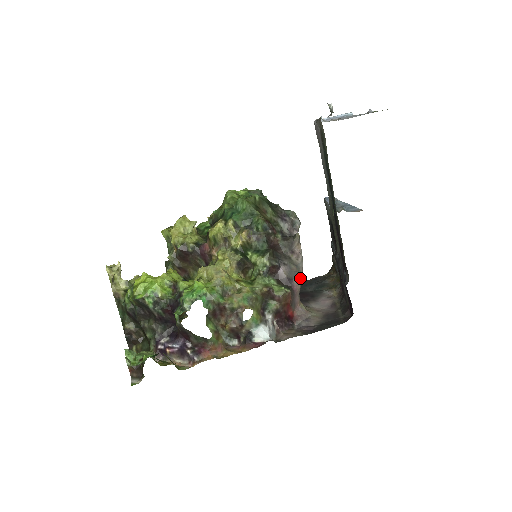
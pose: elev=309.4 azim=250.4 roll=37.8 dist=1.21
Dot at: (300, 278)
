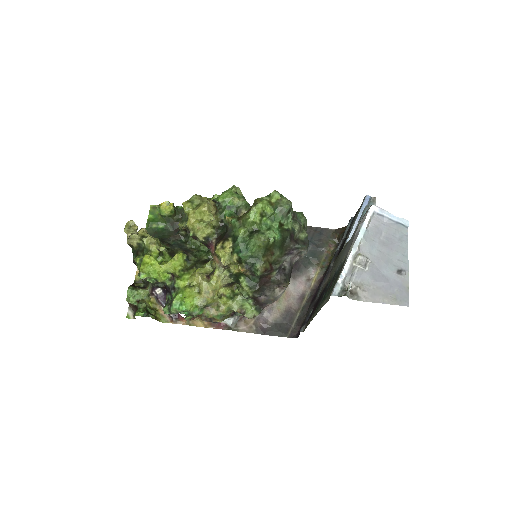
Dot at: (275, 300)
